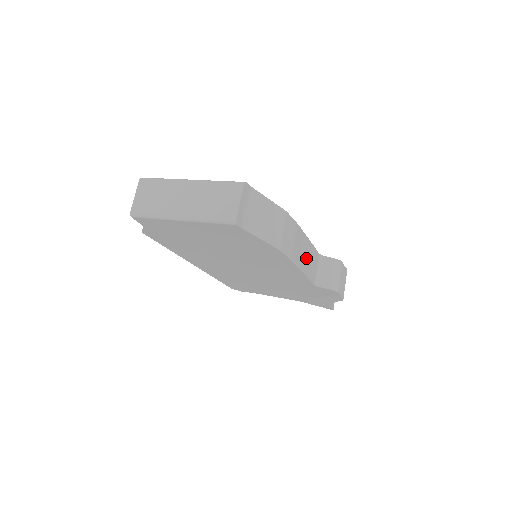
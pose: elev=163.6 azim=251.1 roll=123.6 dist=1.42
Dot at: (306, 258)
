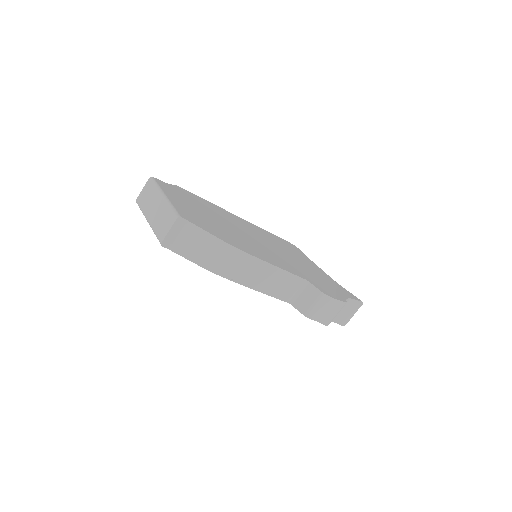
Dot at: (269, 281)
